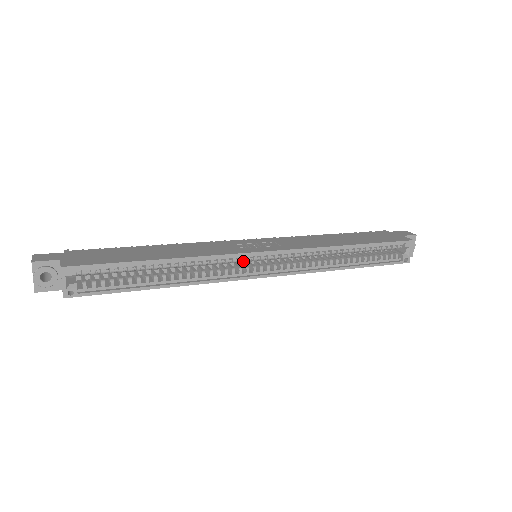
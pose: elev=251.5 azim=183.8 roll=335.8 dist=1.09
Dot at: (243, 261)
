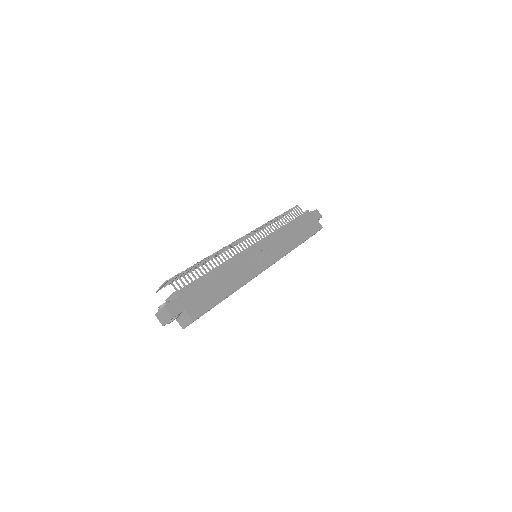
Dot at: occluded
